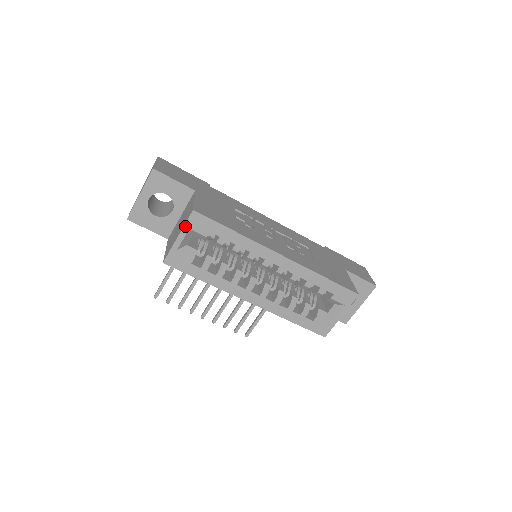
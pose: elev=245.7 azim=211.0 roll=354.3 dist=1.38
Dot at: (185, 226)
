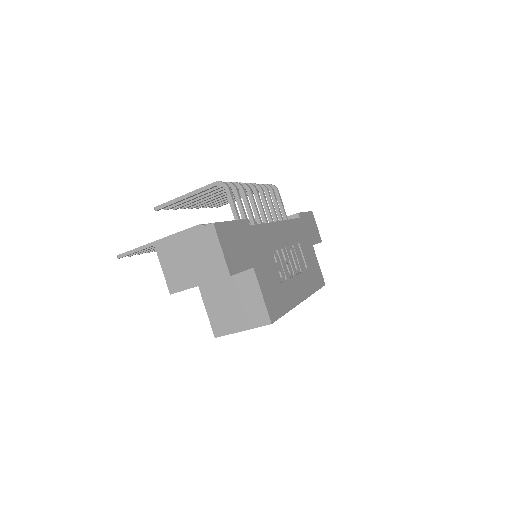
Dot at: occluded
